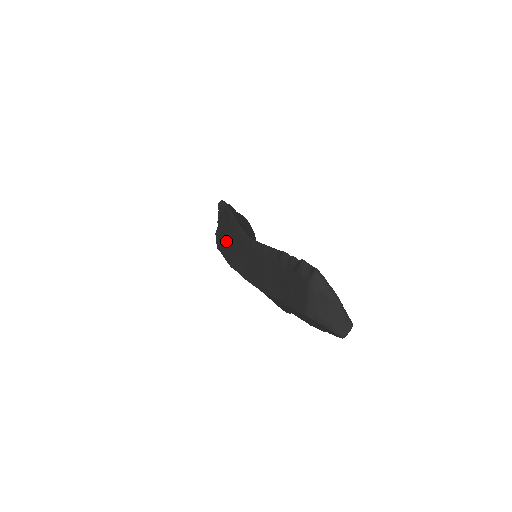
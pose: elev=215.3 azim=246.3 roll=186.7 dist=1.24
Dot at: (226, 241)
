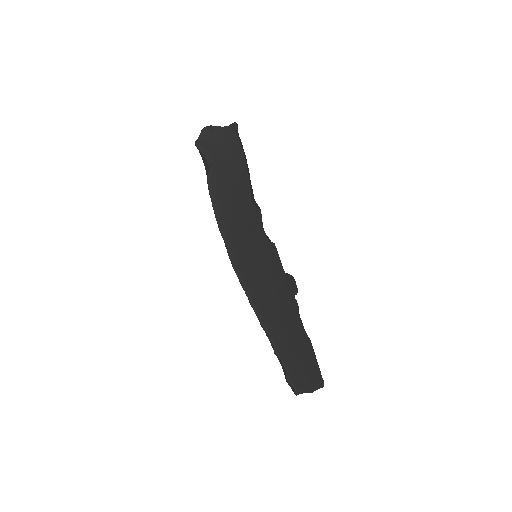
Dot at: occluded
